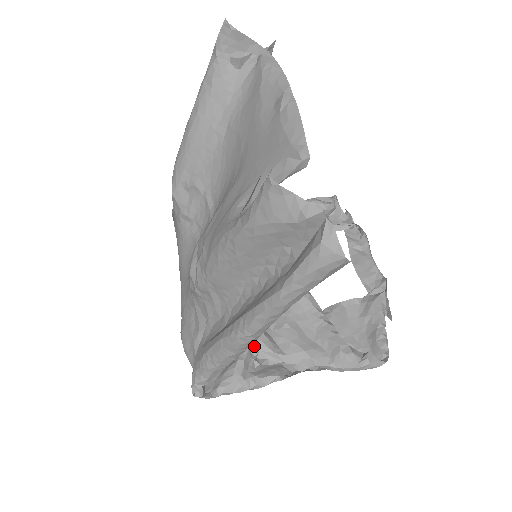
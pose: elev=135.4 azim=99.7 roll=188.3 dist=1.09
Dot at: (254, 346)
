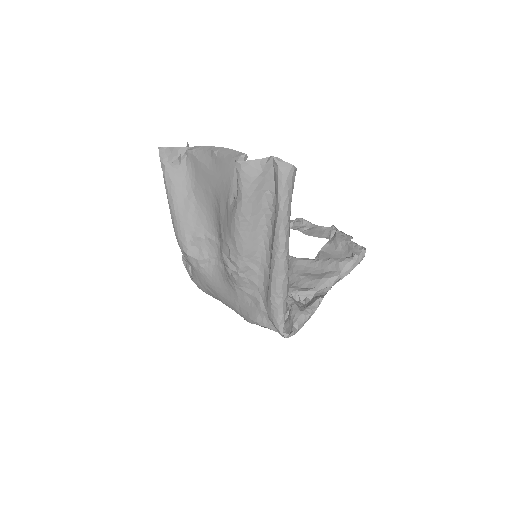
Dot at: (294, 296)
